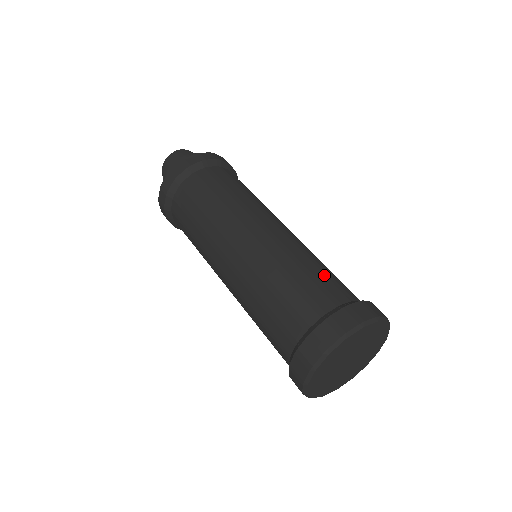
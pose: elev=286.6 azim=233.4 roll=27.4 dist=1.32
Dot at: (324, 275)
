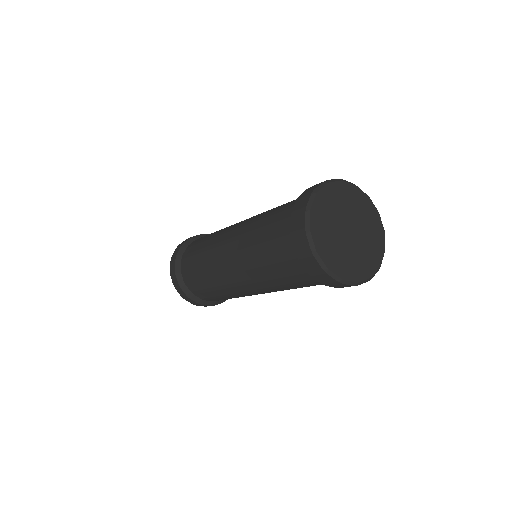
Dot at: occluded
